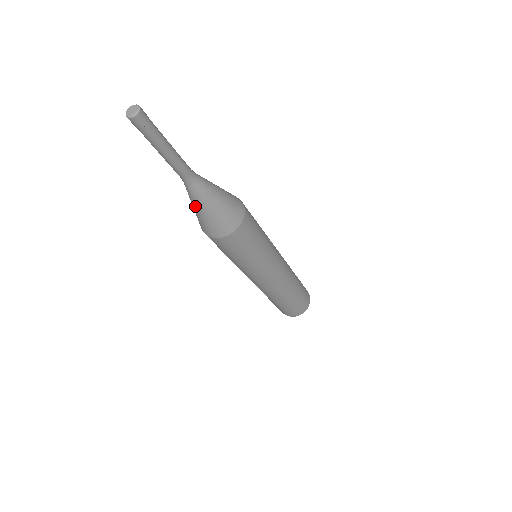
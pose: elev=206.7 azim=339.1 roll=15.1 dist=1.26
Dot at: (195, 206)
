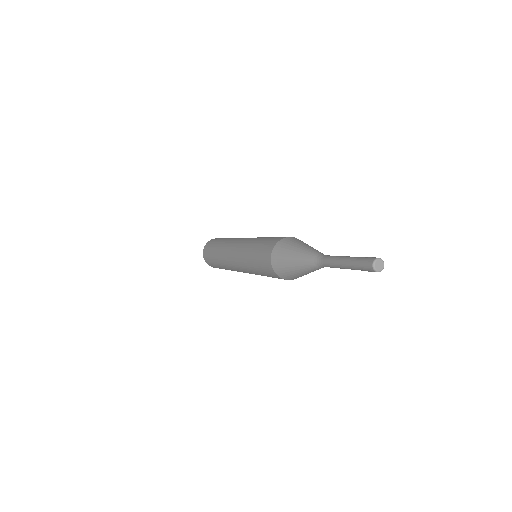
Dot at: (298, 263)
